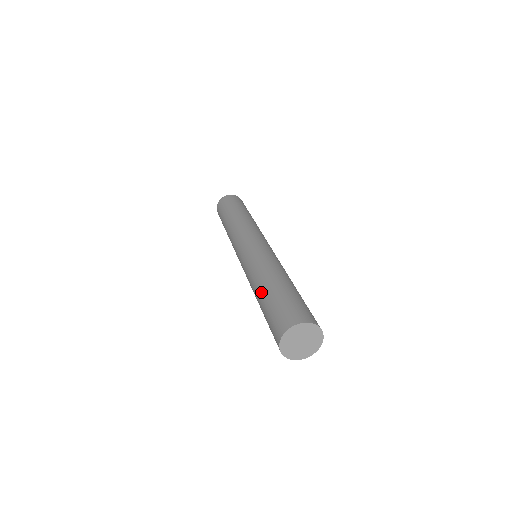
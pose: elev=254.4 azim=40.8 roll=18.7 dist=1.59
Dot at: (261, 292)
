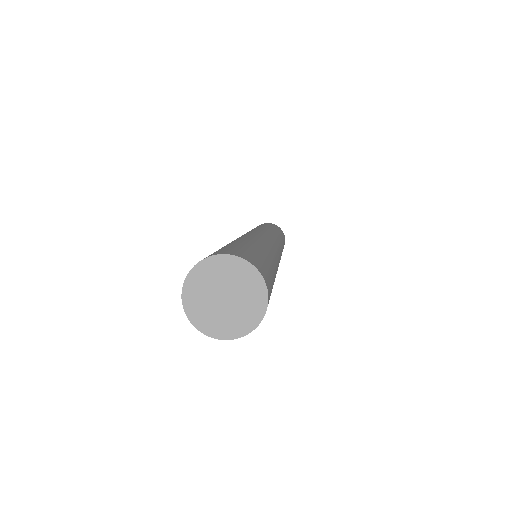
Dot at: occluded
